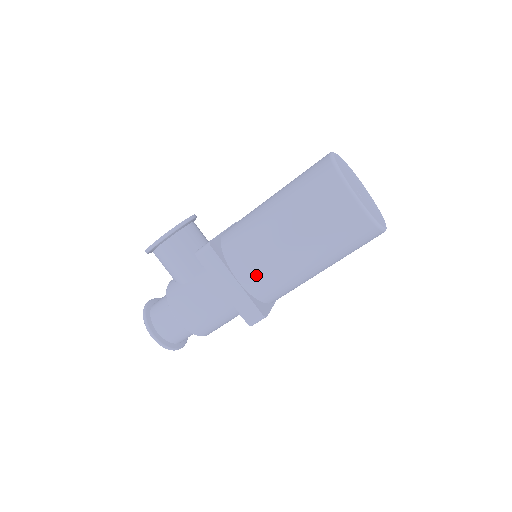
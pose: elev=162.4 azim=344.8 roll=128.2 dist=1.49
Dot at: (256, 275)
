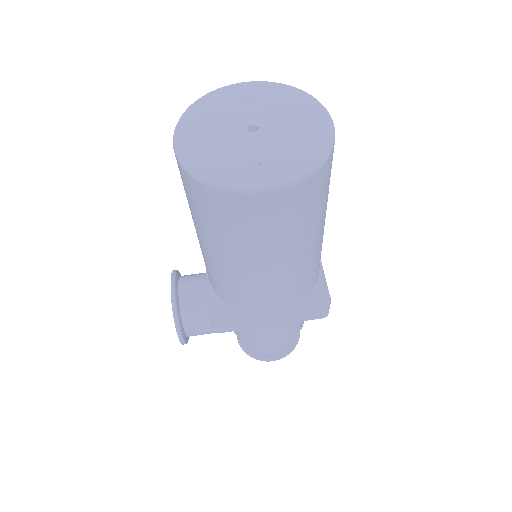
Dot at: (279, 300)
